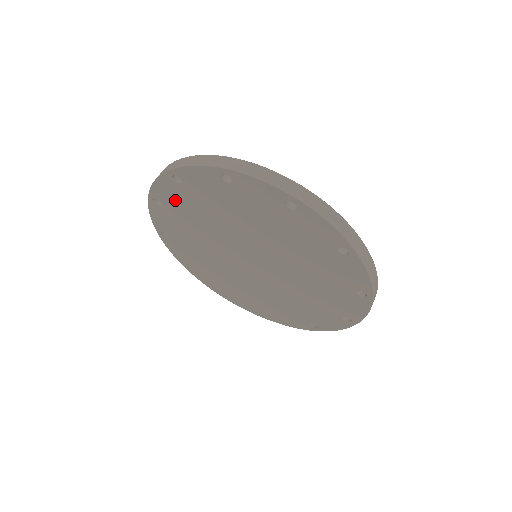
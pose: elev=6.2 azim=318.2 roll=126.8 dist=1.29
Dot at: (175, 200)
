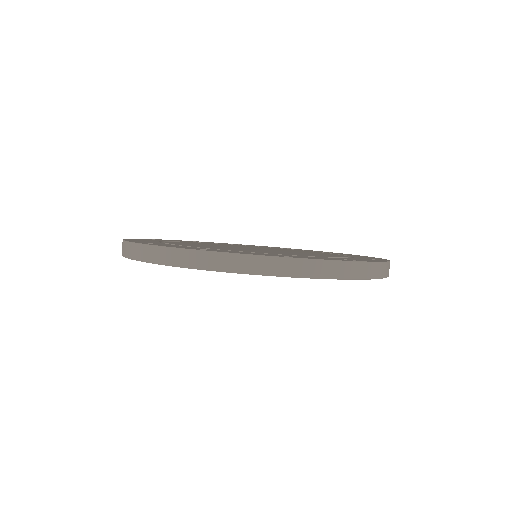
Dot at: occluded
